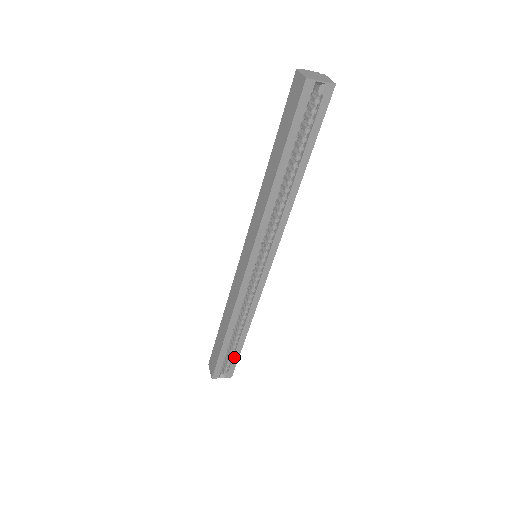
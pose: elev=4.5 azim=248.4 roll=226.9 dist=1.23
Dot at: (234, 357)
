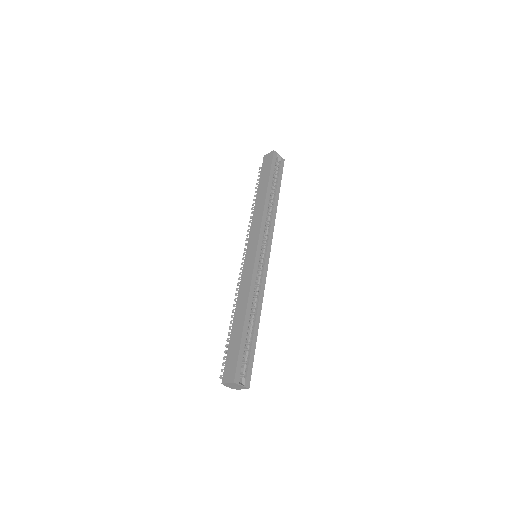
Dot at: (250, 355)
